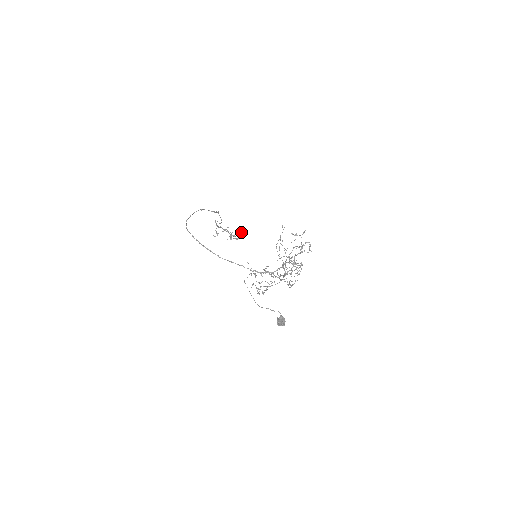
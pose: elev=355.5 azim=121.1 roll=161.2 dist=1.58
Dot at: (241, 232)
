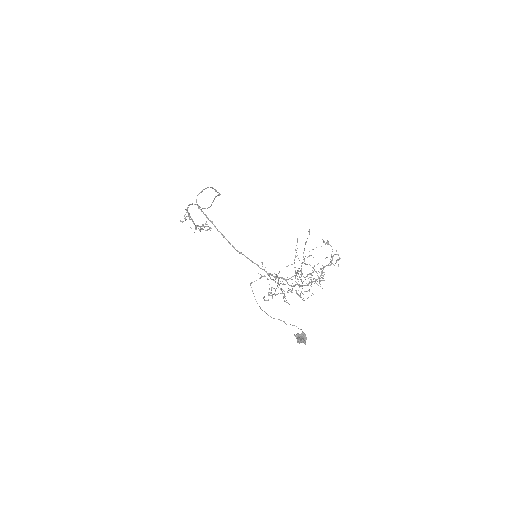
Dot at: (206, 224)
